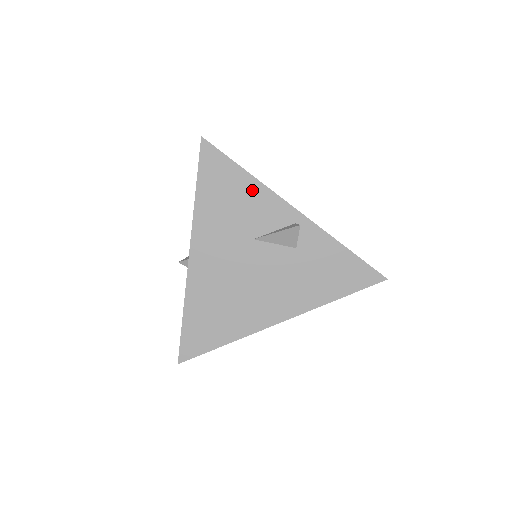
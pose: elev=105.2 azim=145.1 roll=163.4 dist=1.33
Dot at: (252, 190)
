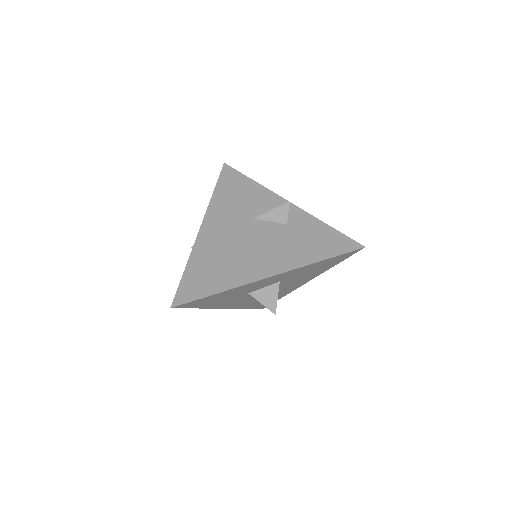
Dot at: (256, 190)
